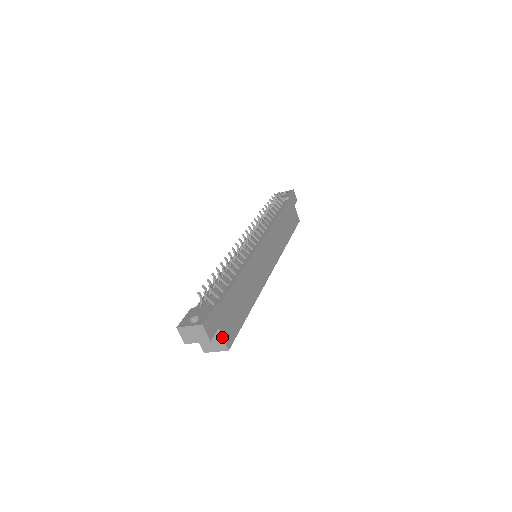
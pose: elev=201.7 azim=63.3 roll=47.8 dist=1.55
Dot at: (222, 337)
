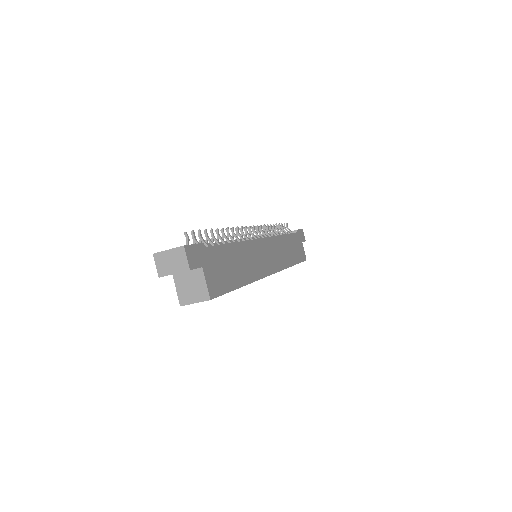
Dot at: (205, 280)
